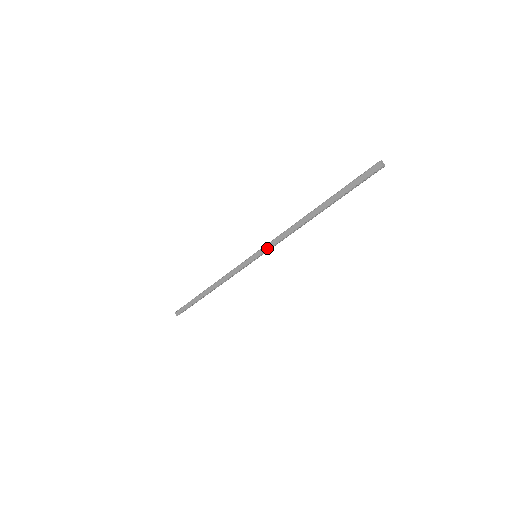
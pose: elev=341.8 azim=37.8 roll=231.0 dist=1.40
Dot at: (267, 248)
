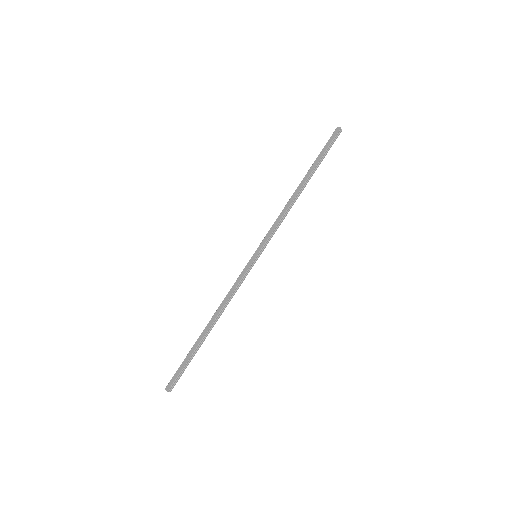
Dot at: (266, 239)
